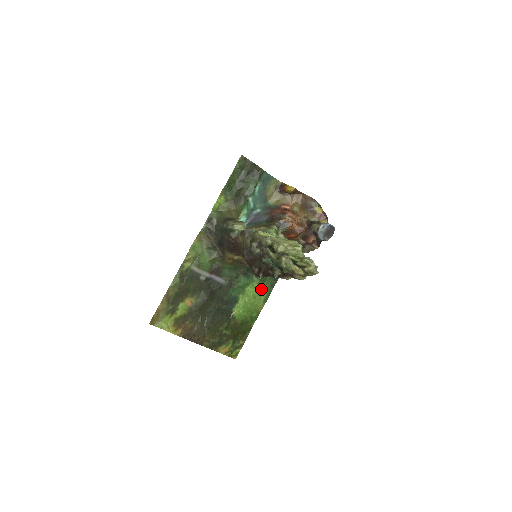
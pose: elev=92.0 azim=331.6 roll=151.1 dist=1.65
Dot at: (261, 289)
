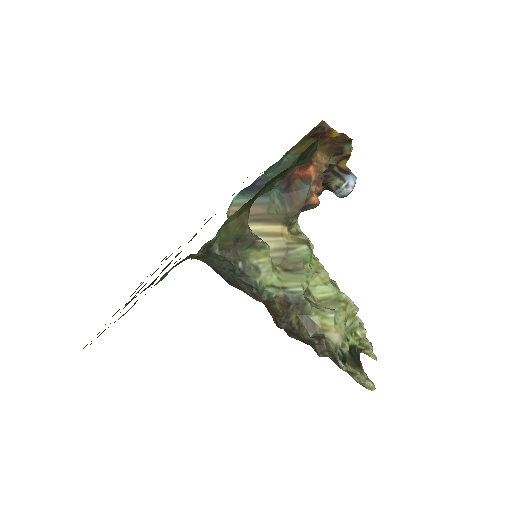
Dot at: occluded
